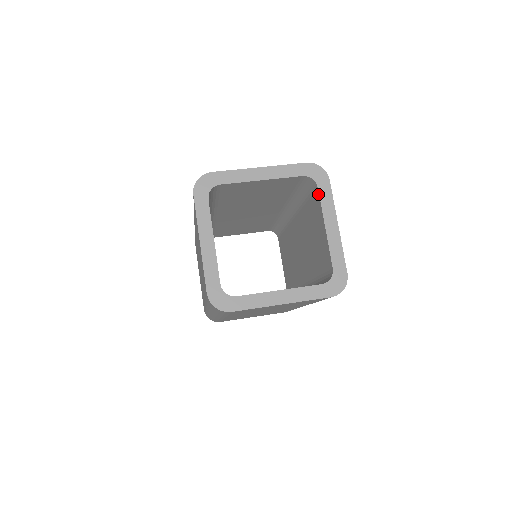
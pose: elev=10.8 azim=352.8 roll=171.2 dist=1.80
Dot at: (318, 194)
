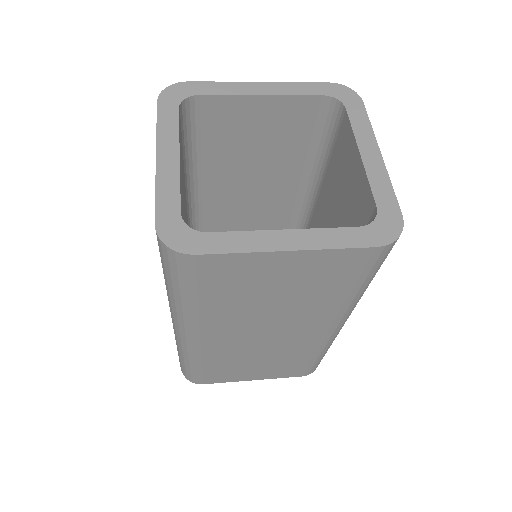
Dot at: (346, 117)
